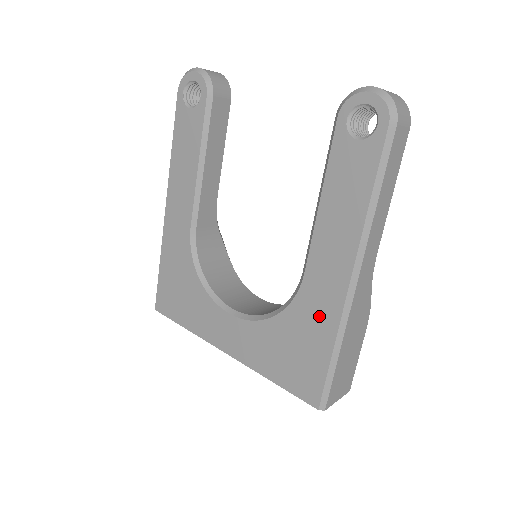
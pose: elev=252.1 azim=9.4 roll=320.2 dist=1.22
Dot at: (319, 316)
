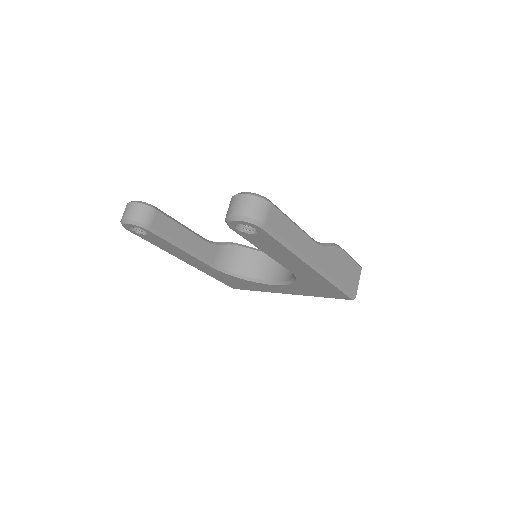
Dot at: (315, 280)
